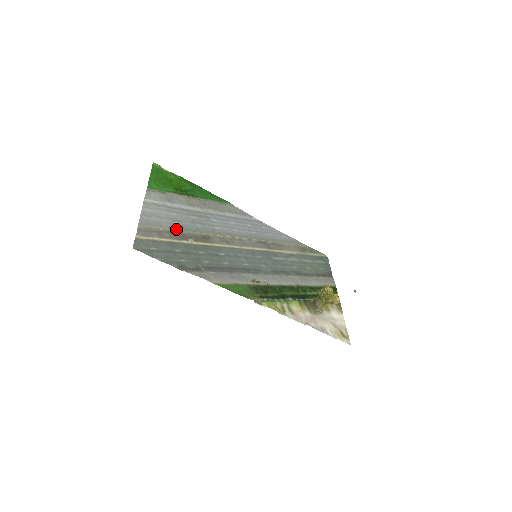
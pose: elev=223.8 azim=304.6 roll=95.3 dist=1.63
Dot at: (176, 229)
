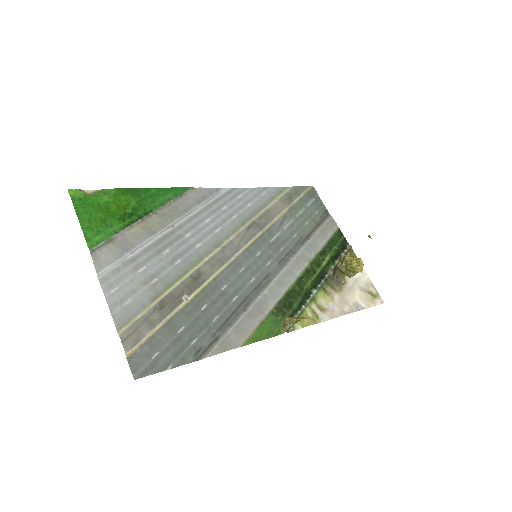
Dot at: (160, 294)
